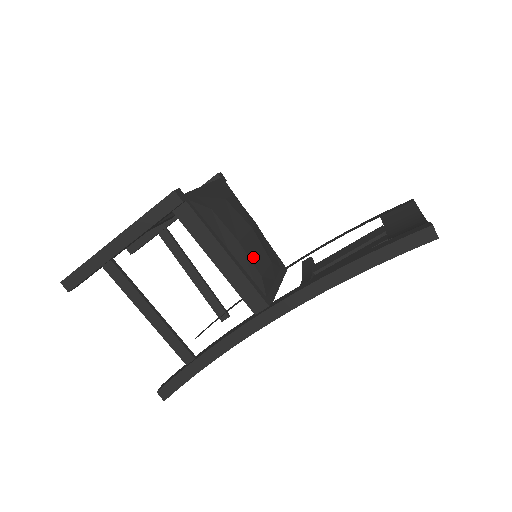
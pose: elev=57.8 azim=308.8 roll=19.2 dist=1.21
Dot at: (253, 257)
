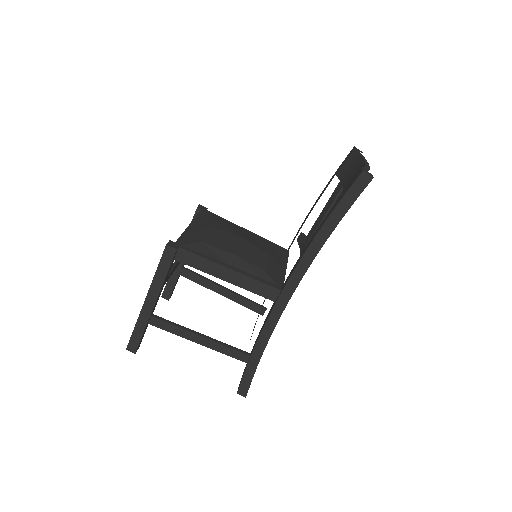
Dot at: (251, 260)
